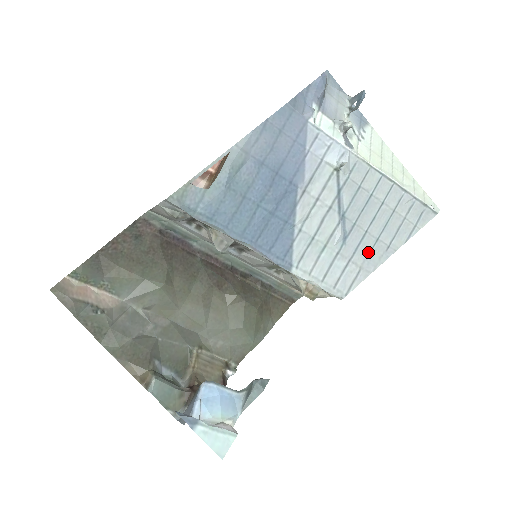
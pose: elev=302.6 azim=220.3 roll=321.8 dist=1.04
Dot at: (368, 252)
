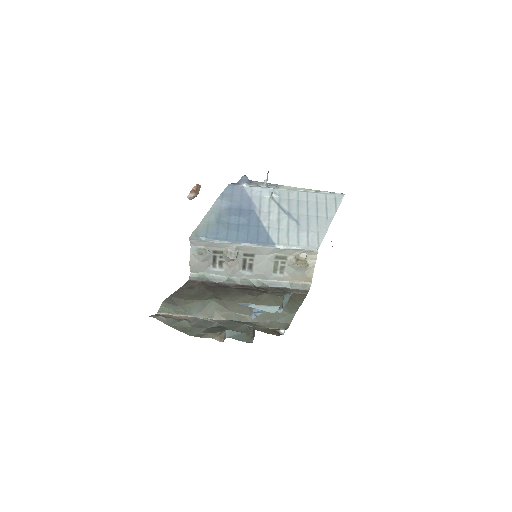
Dot at: (316, 224)
